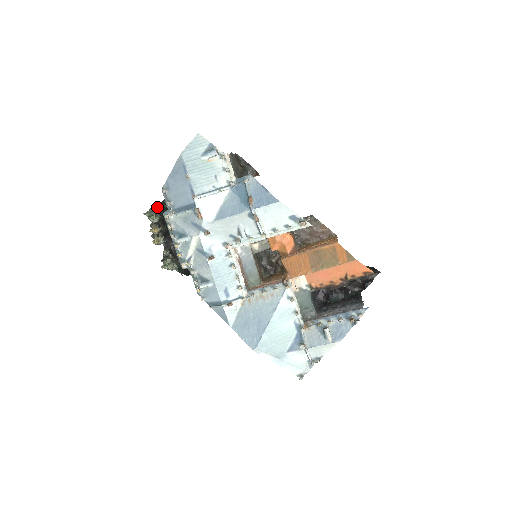
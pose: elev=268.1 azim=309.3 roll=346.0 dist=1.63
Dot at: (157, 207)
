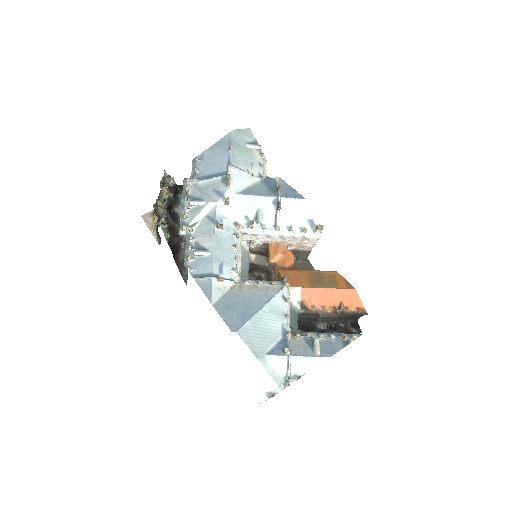
Dot at: occluded
